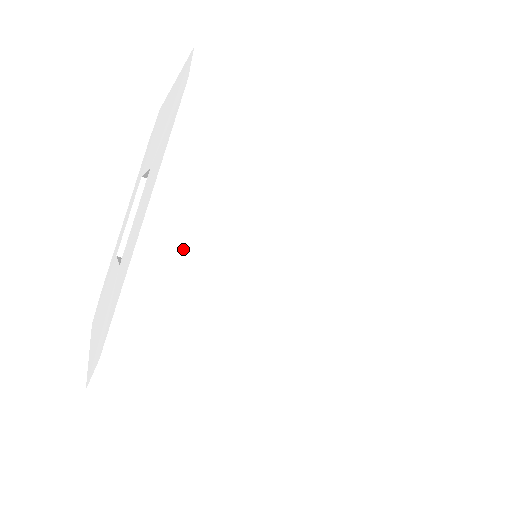
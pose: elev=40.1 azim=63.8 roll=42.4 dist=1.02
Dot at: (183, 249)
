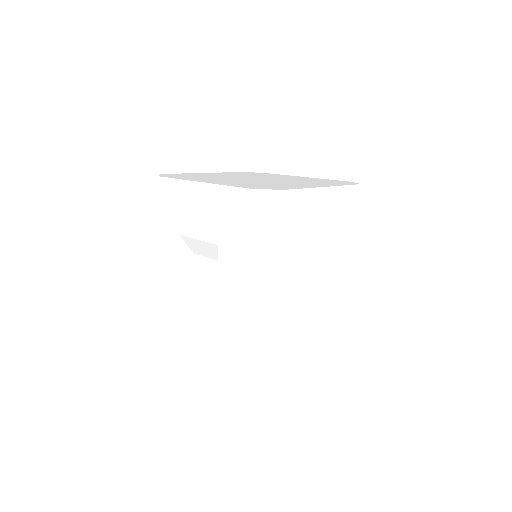
Dot at: occluded
